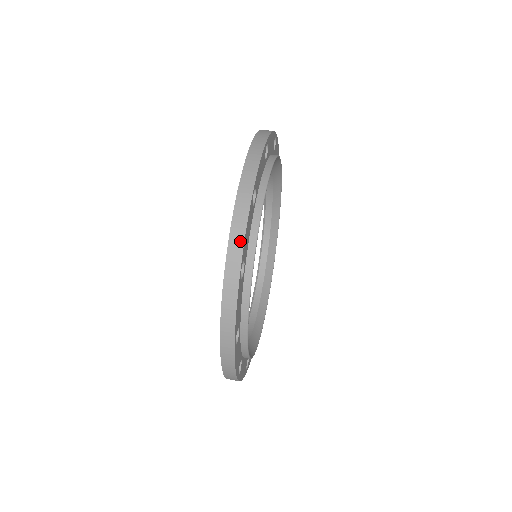
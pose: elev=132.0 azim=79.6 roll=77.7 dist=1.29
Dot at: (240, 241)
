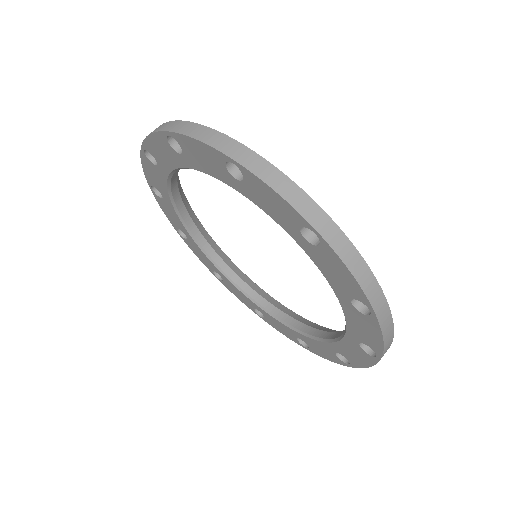
Dot at: (370, 277)
